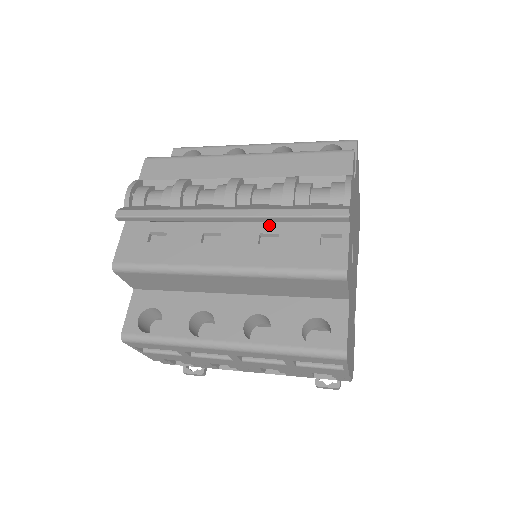
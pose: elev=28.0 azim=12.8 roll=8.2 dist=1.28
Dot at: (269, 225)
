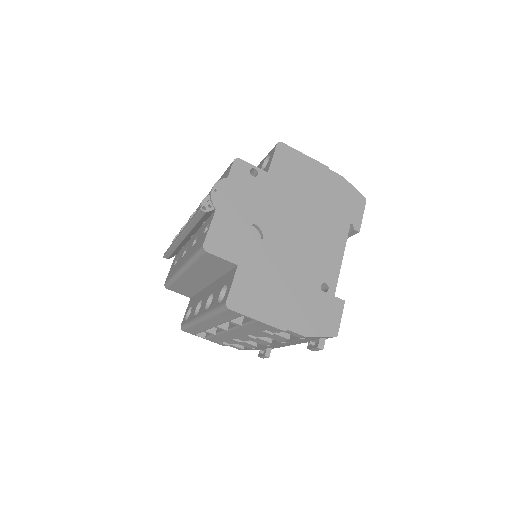
Dot at: (198, 232)
